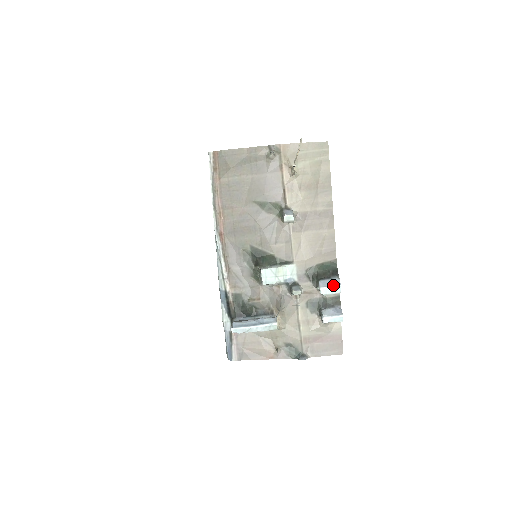
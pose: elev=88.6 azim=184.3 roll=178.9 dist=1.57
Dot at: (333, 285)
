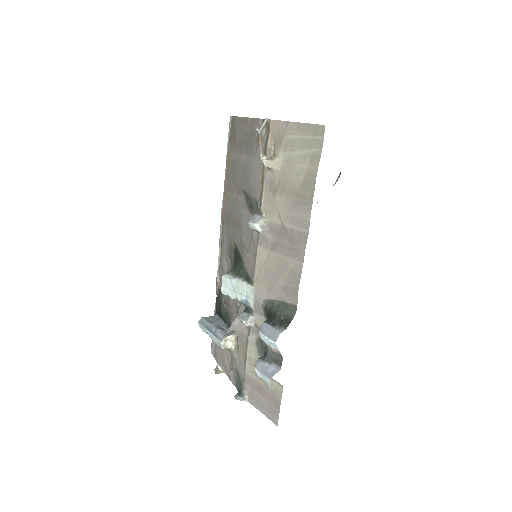
Dot at: (270, 337)
